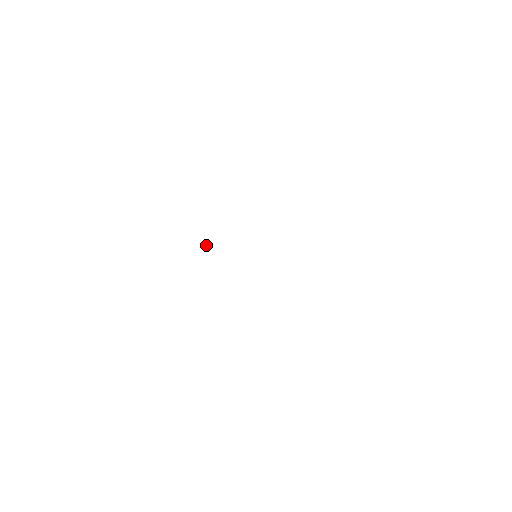
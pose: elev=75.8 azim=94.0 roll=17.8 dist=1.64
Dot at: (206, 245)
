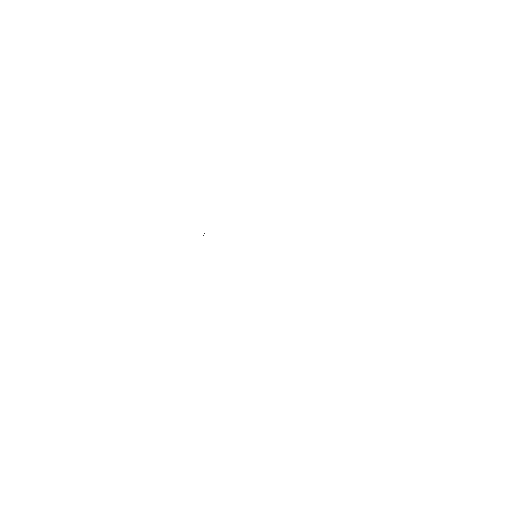
Dot at: occluded
